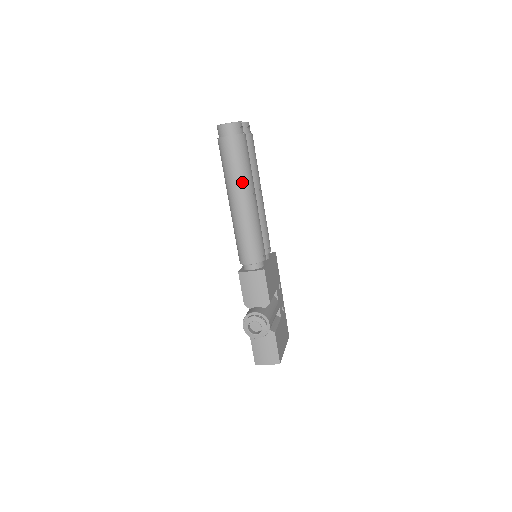
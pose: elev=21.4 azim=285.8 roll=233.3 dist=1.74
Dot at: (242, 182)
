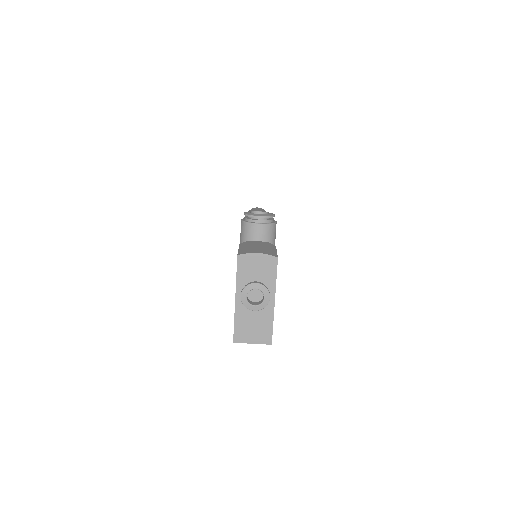
Dot at: occluded
